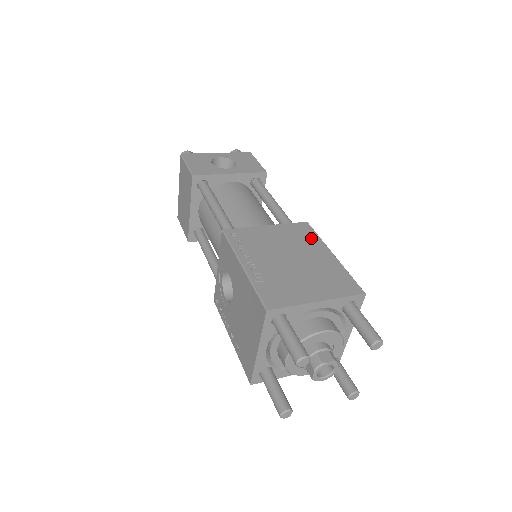
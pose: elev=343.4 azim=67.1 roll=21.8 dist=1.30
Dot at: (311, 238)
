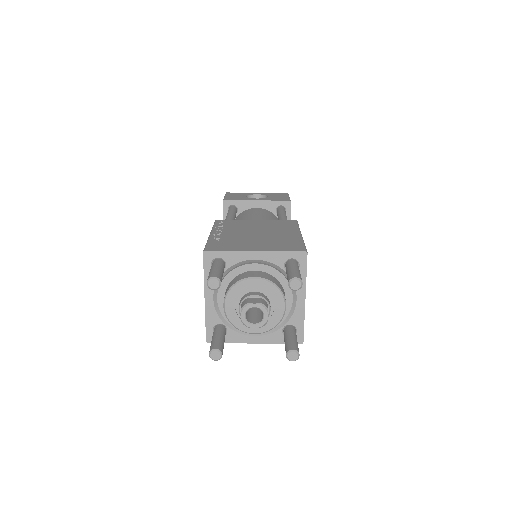
Dot at: (289, 227)
